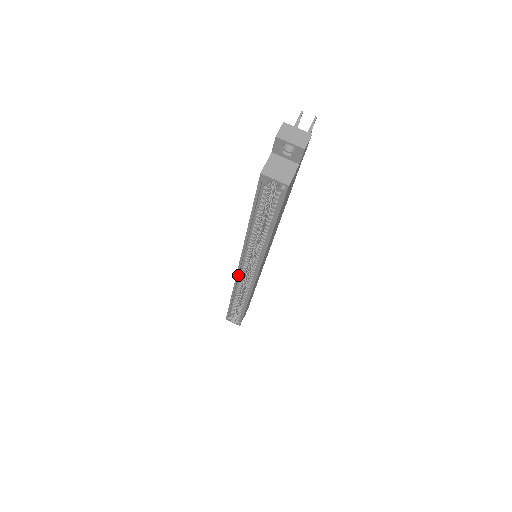
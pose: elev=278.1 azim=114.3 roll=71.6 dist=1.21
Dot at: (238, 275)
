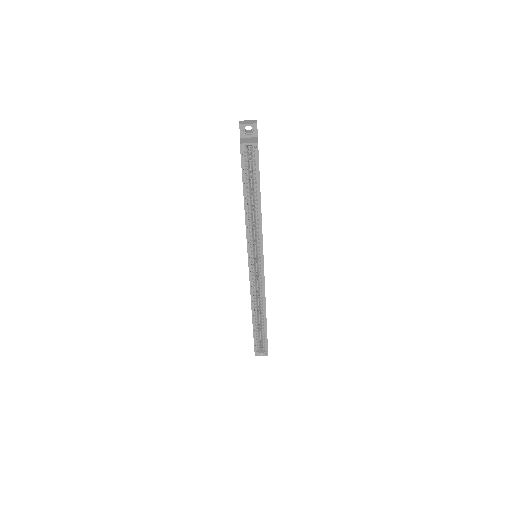
Dot at: (250, 272)
